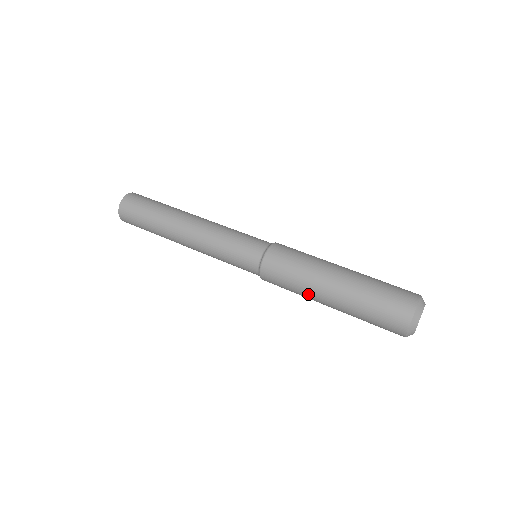
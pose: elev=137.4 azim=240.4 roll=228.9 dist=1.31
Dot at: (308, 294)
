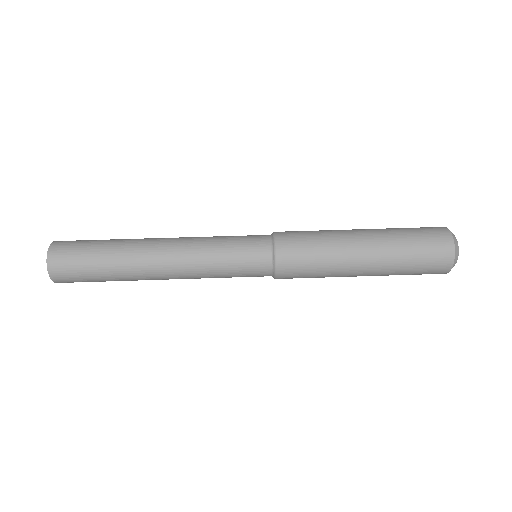
Dot at: (339, 268)
